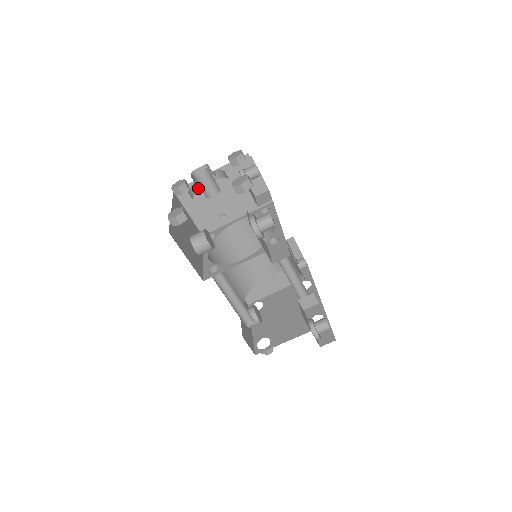
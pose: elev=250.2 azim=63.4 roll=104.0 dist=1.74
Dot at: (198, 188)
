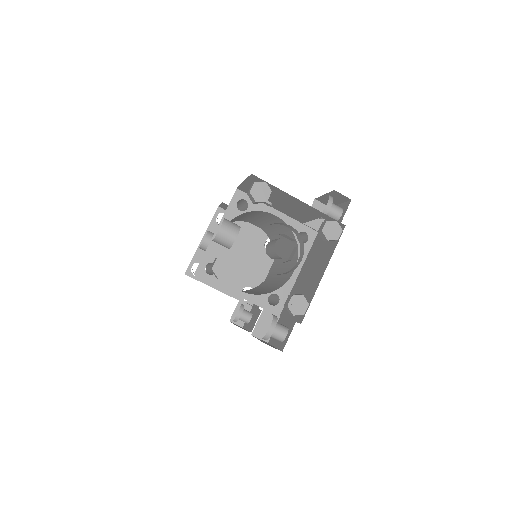
Dot at: (271, 224)
